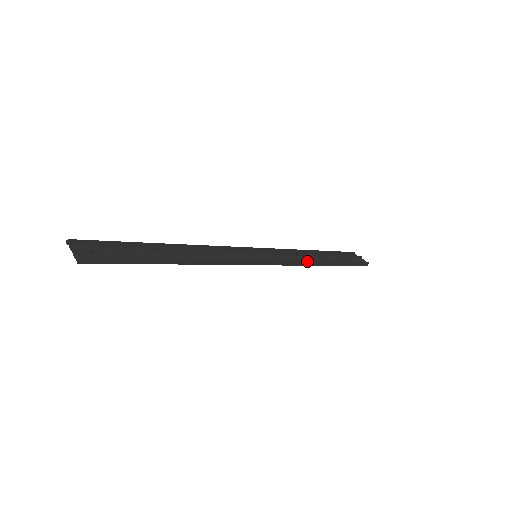
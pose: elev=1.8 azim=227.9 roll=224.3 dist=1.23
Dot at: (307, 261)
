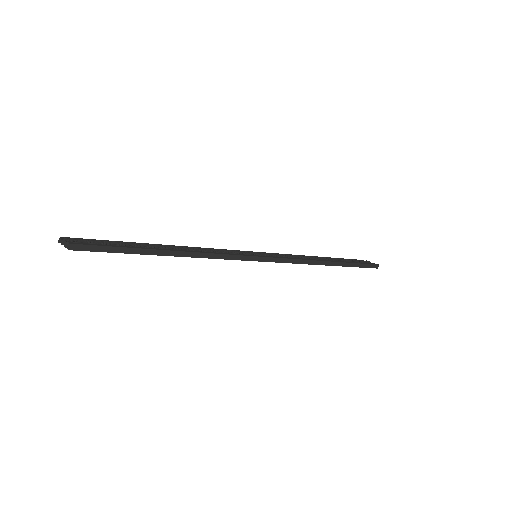
Dot at: (311, 259)
